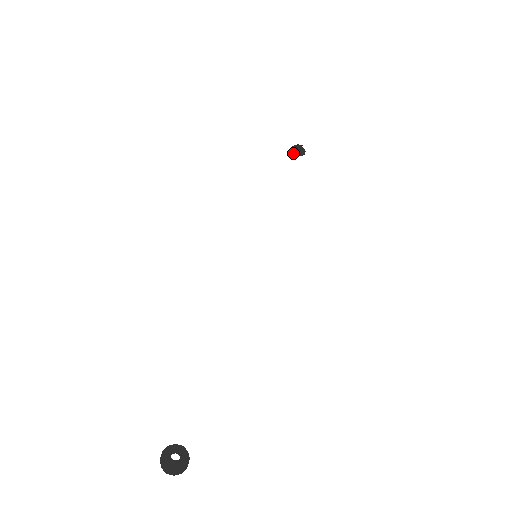
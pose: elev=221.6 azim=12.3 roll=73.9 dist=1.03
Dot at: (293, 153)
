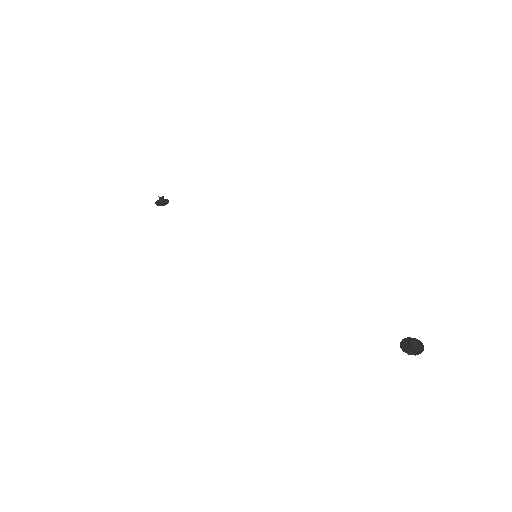
Dot at: occluded
